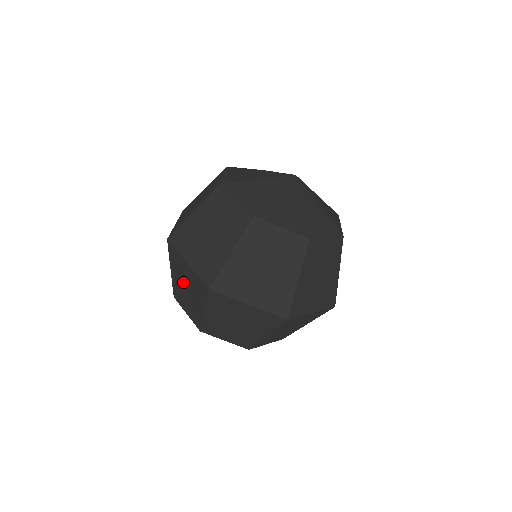
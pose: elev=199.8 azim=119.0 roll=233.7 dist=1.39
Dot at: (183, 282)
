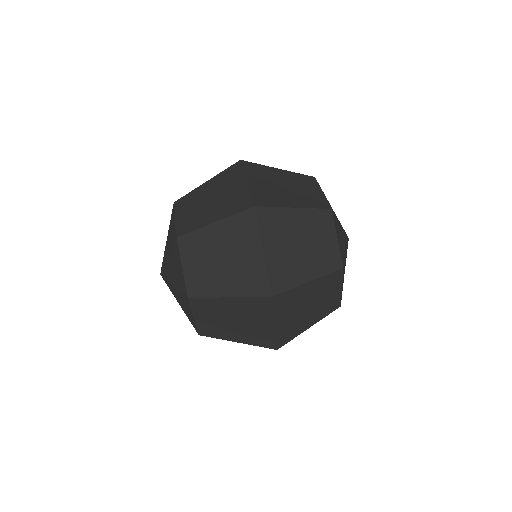
Dot at: (214, 193)
